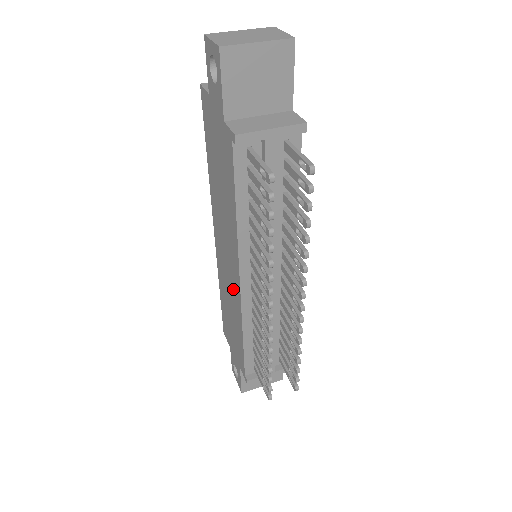
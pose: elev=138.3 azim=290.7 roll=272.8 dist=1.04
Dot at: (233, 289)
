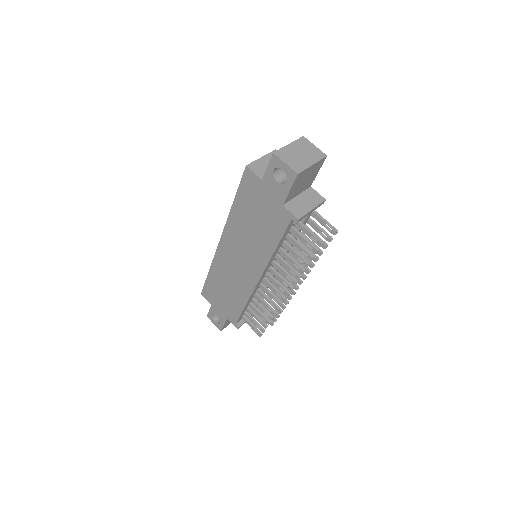
Dot at: (243, 280)
